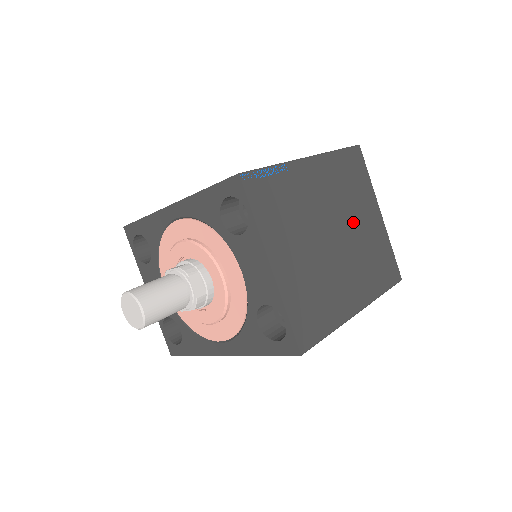
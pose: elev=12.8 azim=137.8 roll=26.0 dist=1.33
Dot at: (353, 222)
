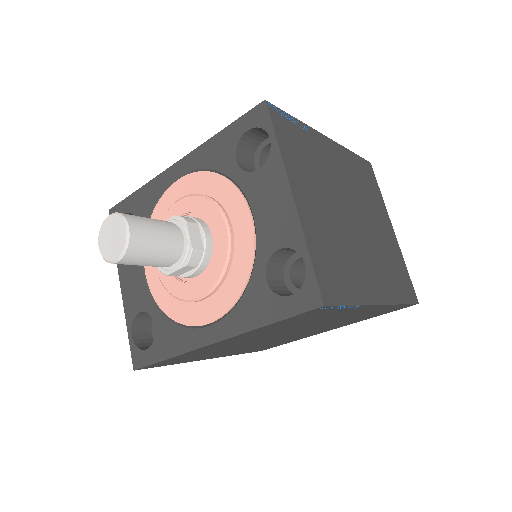
Dot at: (369, 218)
